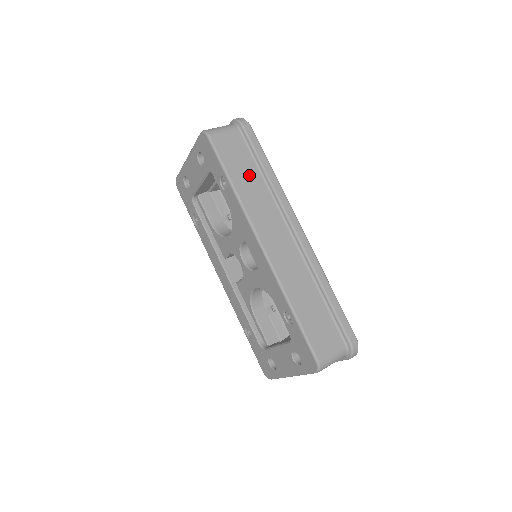
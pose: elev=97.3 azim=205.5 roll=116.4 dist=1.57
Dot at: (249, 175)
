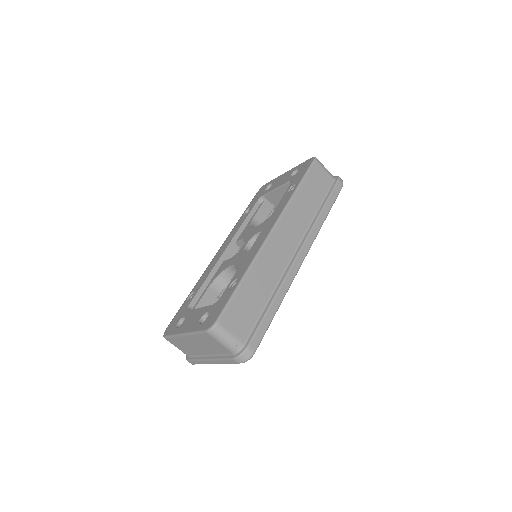
Dot at: (311, 200)
